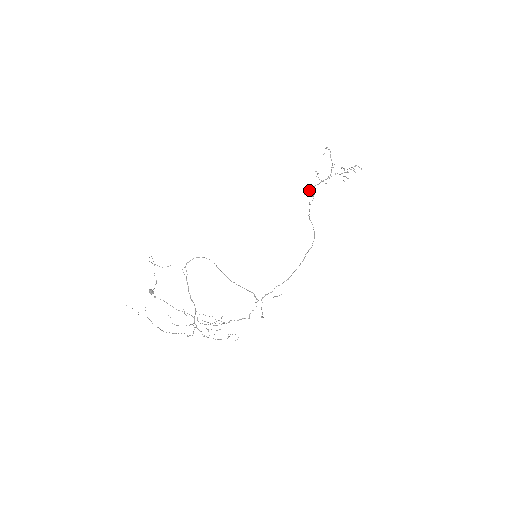
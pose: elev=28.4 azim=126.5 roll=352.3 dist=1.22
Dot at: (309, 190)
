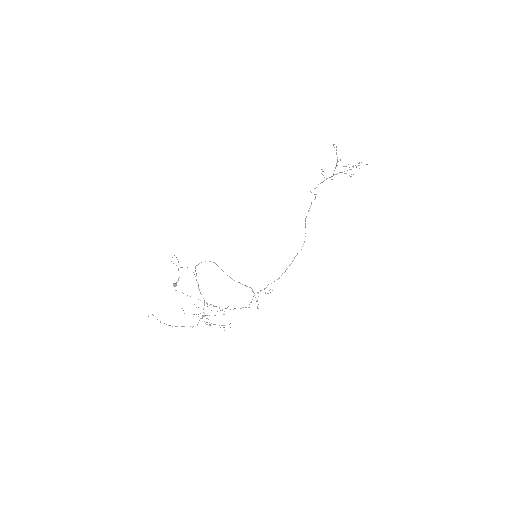
Dot at: (314, 188)
